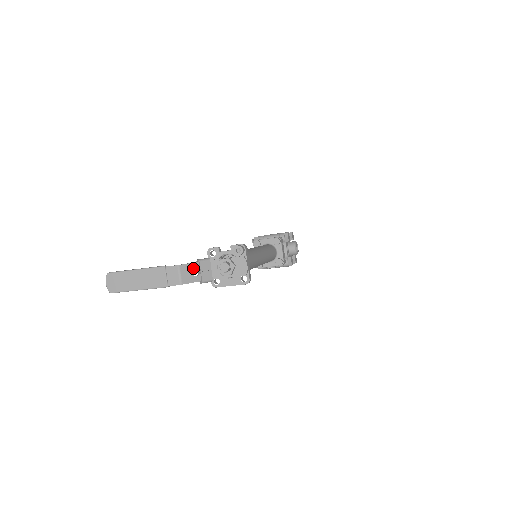
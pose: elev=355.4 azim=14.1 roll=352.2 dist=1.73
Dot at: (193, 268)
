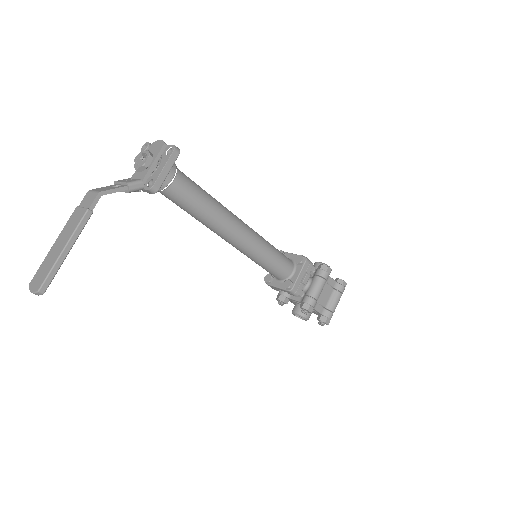
Dot at: (110, 187)
